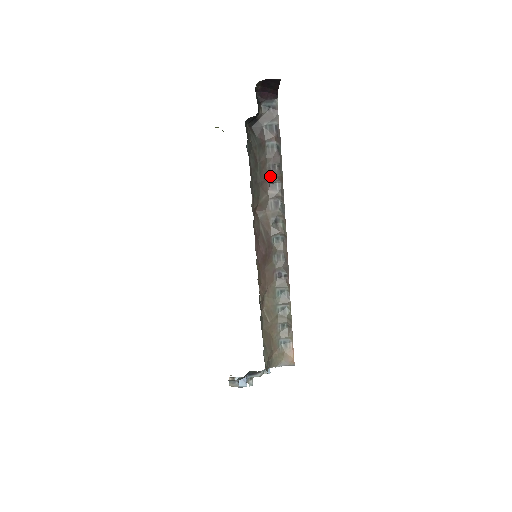
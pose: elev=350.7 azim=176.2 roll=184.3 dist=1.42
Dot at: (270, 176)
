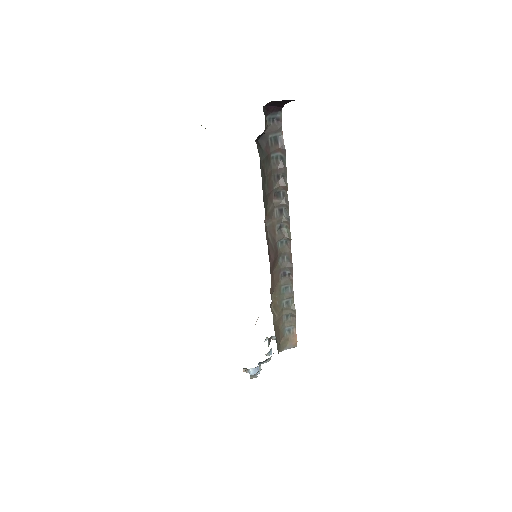
Dot at: (275, 186)
